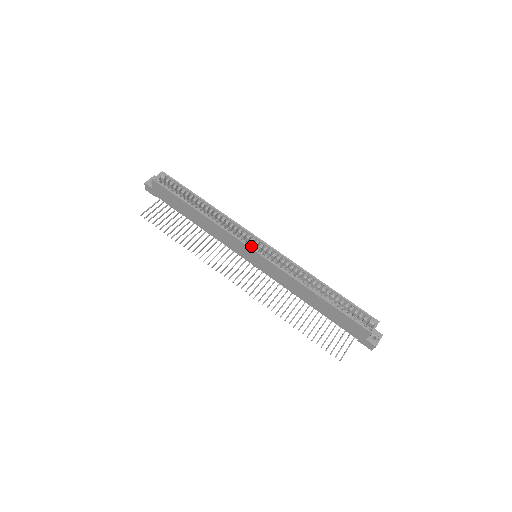
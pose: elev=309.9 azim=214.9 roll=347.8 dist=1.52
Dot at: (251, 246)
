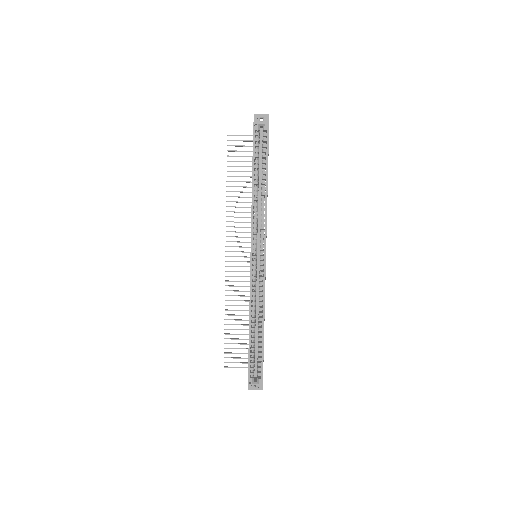
Dot at: (255, 249)
